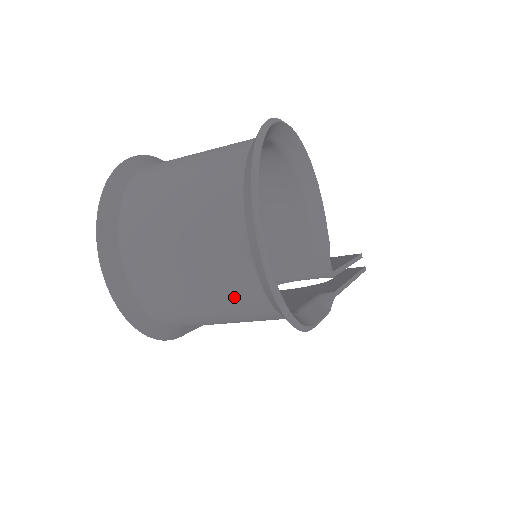
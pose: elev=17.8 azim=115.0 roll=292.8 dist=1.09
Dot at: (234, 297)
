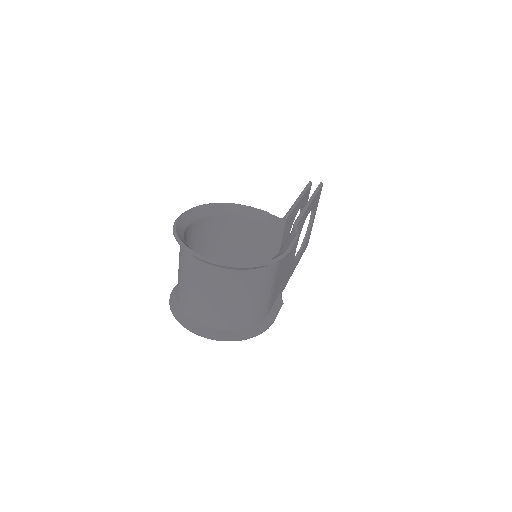
Dot at: (244, 285)
